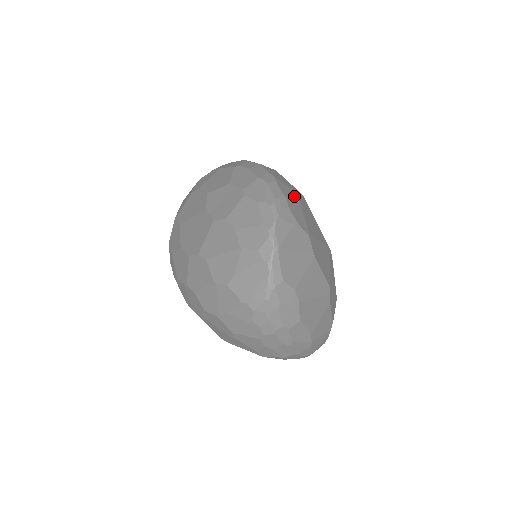
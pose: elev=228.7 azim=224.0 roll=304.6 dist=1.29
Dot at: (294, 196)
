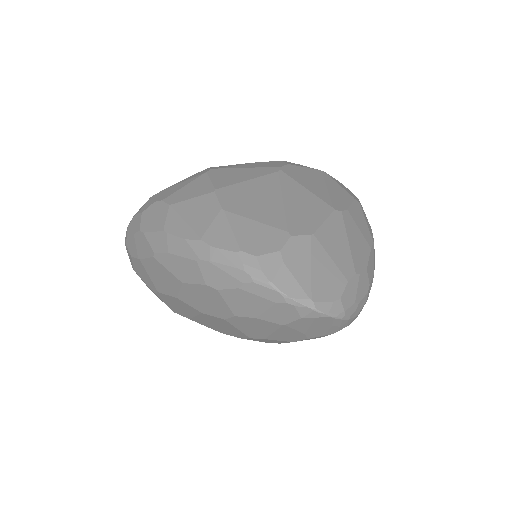
Dot at: (230, 224)
